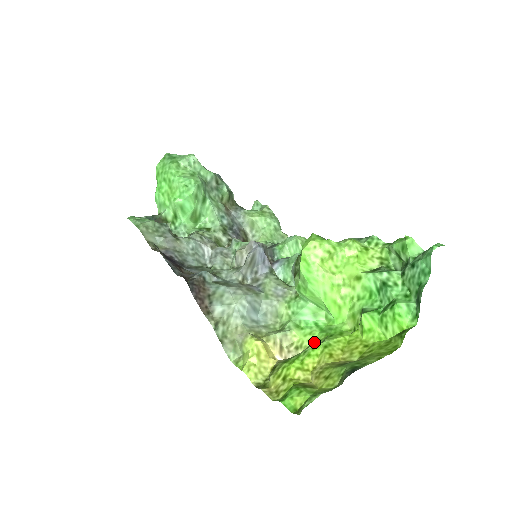
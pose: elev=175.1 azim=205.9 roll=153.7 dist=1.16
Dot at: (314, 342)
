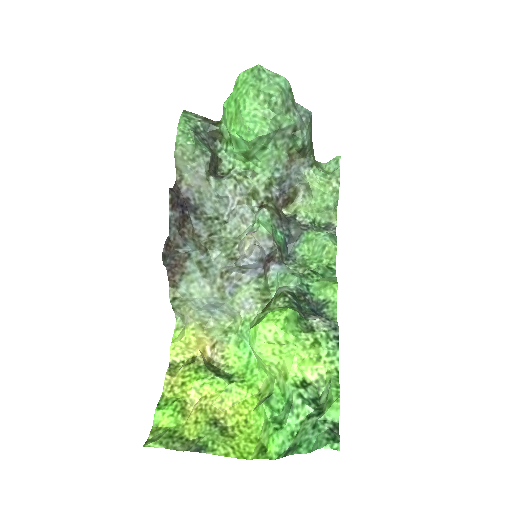
Dot at: (234, 368)
